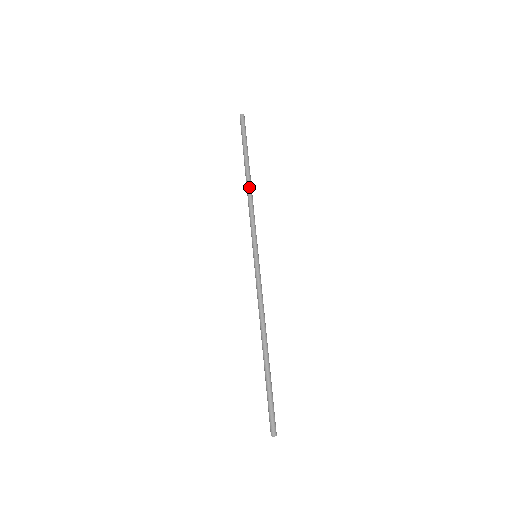
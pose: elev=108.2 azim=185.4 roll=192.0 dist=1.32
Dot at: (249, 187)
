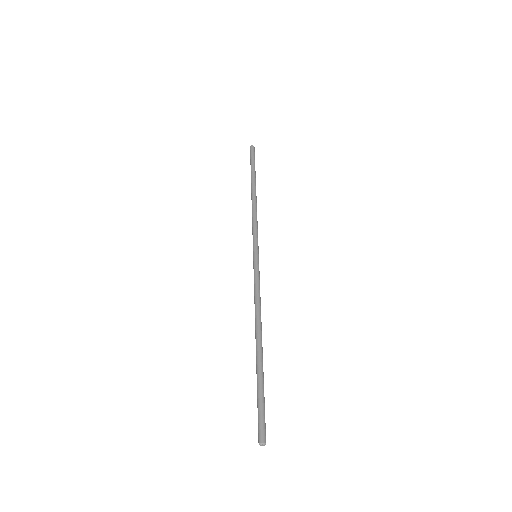
Dot at: (252, 199)
